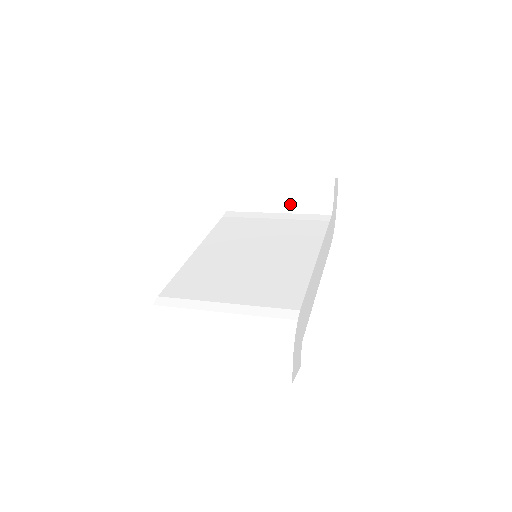
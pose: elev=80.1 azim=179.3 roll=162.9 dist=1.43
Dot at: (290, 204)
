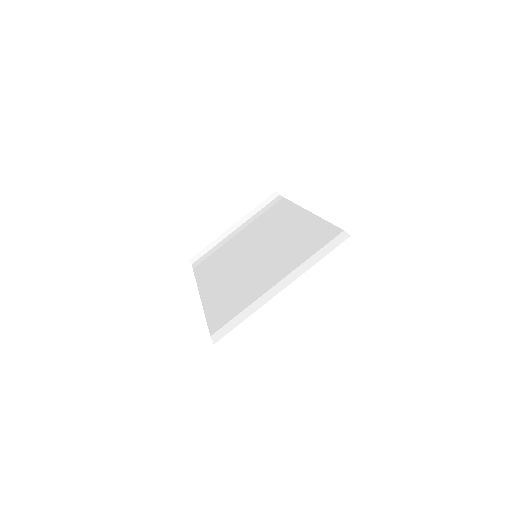
Dot at: (239, 216)
